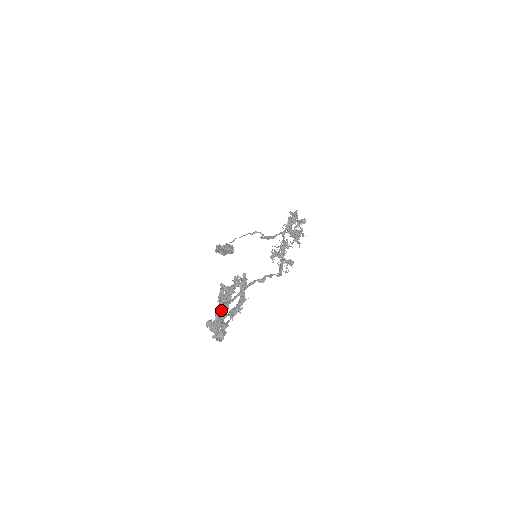
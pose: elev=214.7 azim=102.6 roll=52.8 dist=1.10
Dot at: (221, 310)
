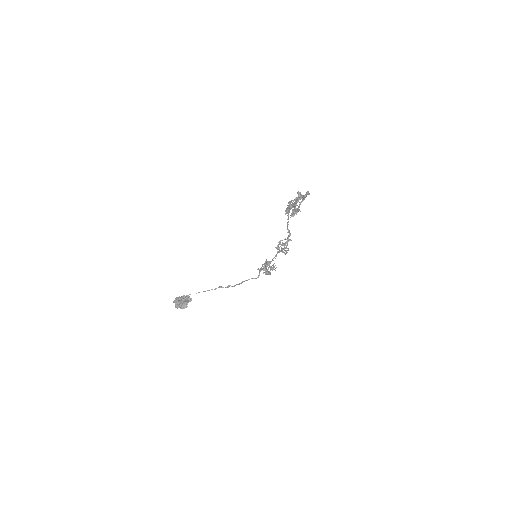
Dot at: (294, 202)
